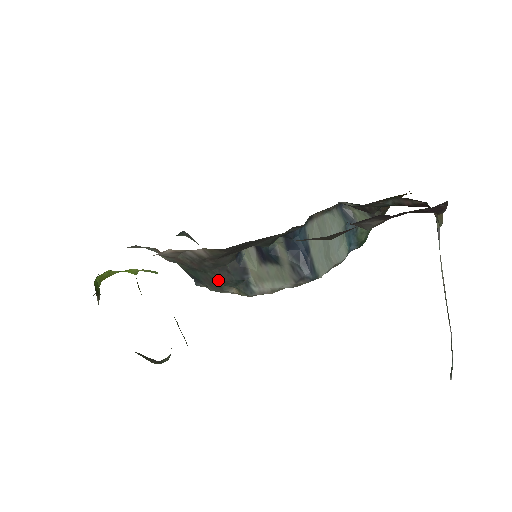
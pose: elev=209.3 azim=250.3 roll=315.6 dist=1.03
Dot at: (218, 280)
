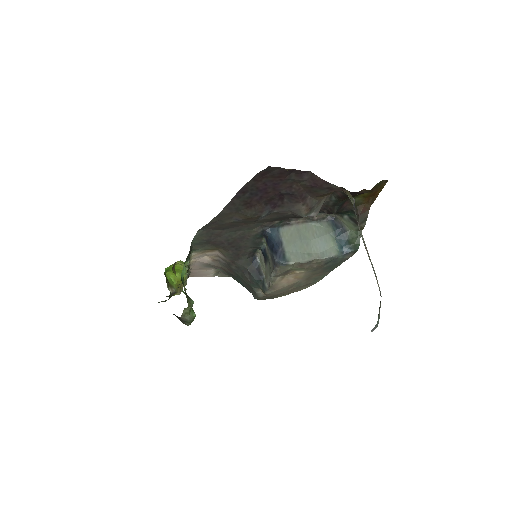
Dot at: (248, 283)
